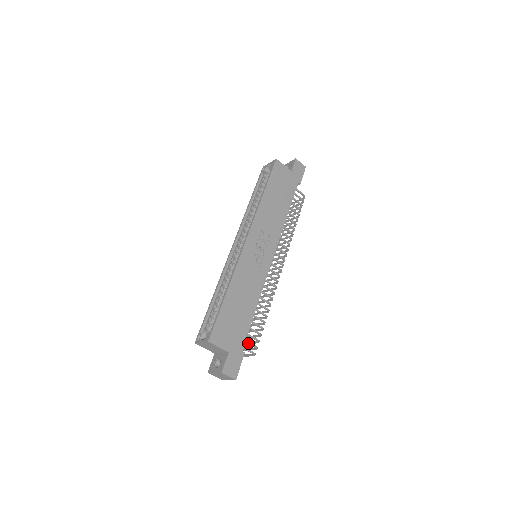
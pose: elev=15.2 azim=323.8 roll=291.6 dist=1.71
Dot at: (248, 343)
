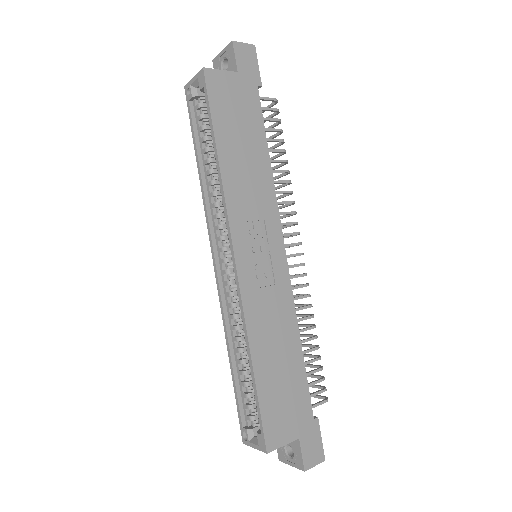
Dot at: occluded
